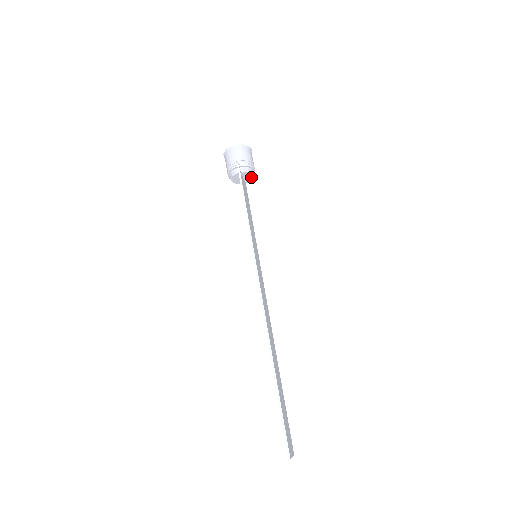
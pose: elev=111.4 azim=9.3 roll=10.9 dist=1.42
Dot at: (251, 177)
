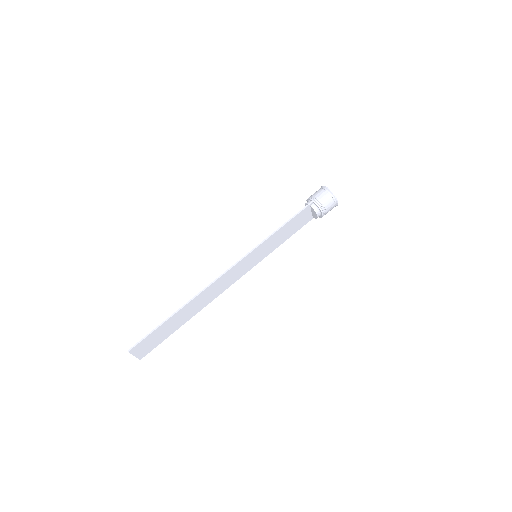
Dot at: (317, 216)
